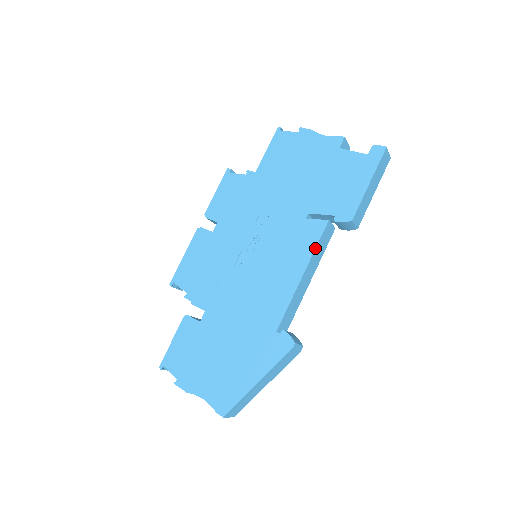
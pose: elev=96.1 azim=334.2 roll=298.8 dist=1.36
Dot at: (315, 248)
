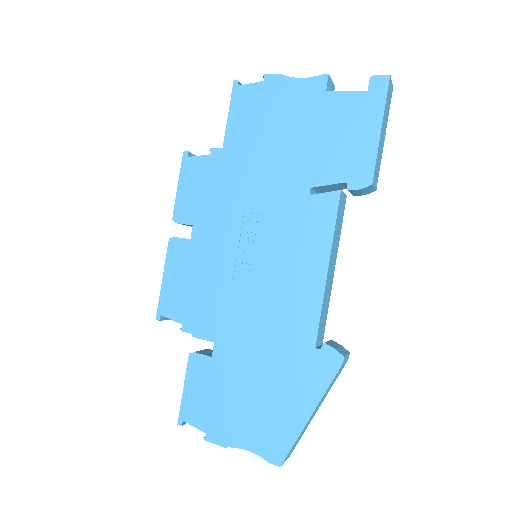
Dot at: (333, 231)
